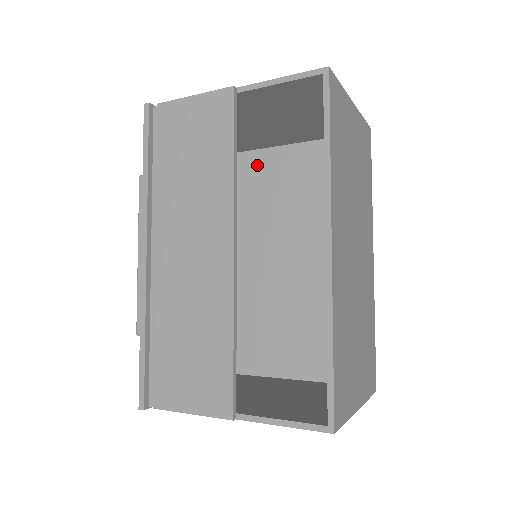
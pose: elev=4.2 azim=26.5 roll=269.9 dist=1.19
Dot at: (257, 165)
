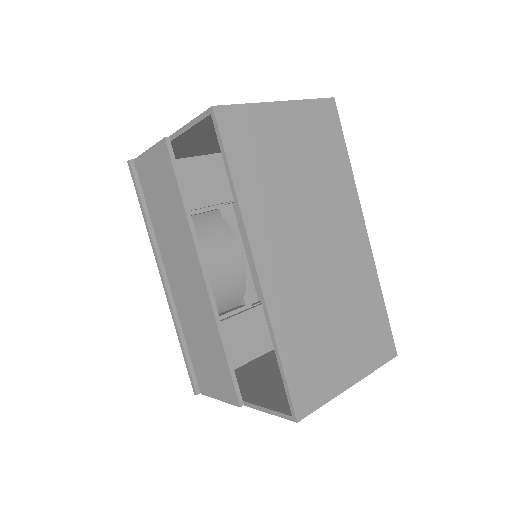
Dot at: occluded
